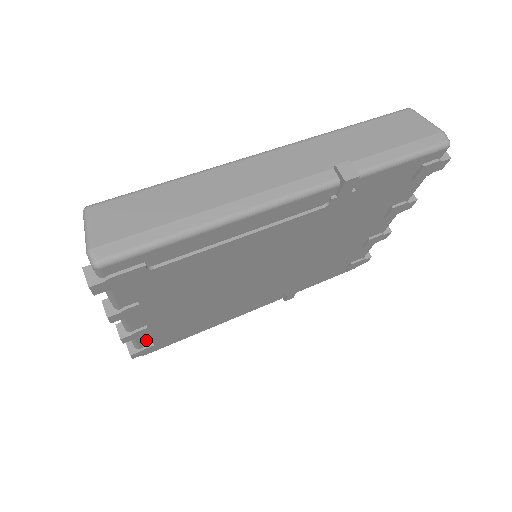
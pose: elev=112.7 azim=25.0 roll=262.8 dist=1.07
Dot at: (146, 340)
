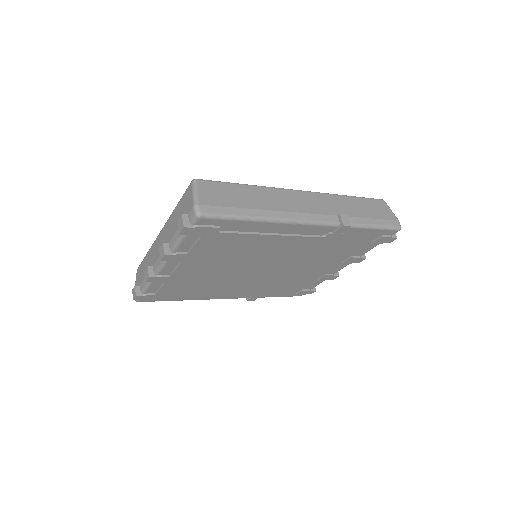
Dot at: (155, 288)
